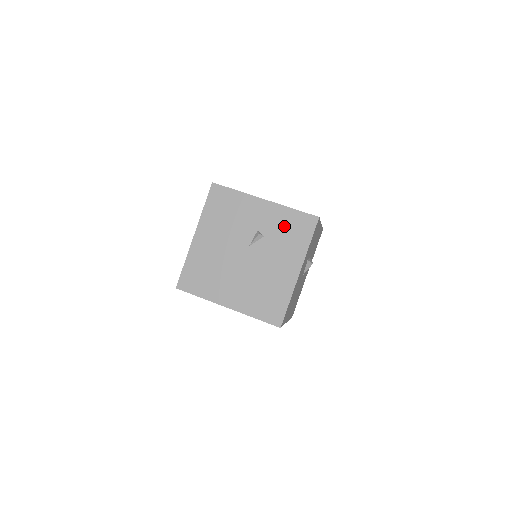
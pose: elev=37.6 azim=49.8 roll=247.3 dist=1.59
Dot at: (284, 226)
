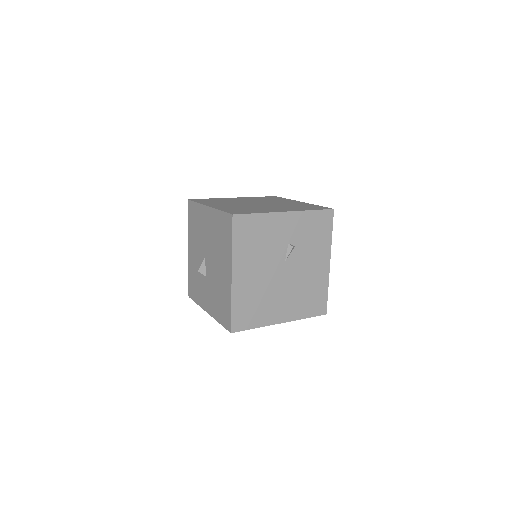
Dot at: (309, 229)
